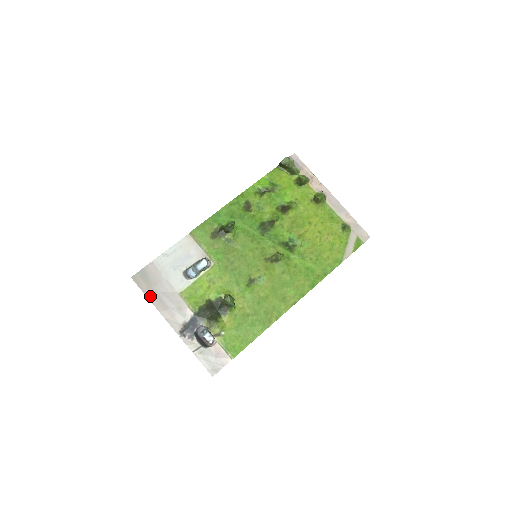
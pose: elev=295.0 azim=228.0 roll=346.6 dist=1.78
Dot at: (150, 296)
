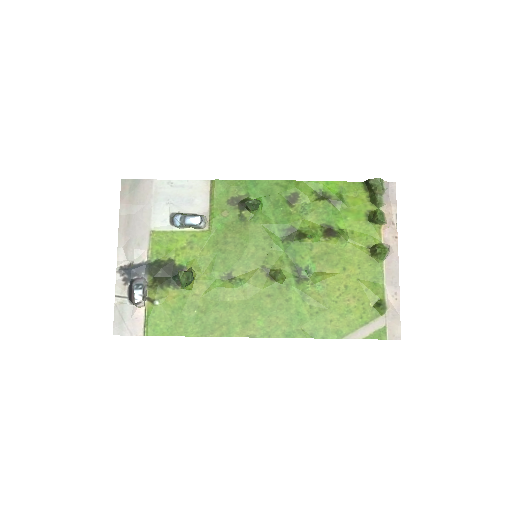
Dot at: (123, 211)
